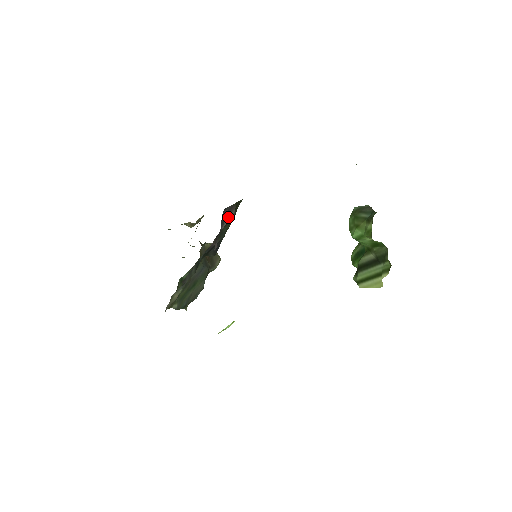
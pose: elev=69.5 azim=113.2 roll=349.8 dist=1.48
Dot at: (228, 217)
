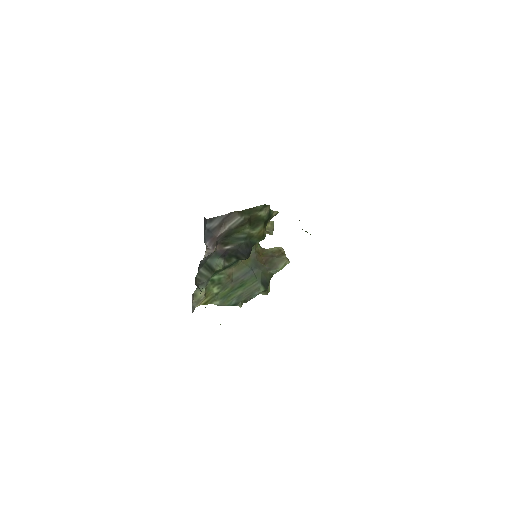
Dot at: (229, 224)
